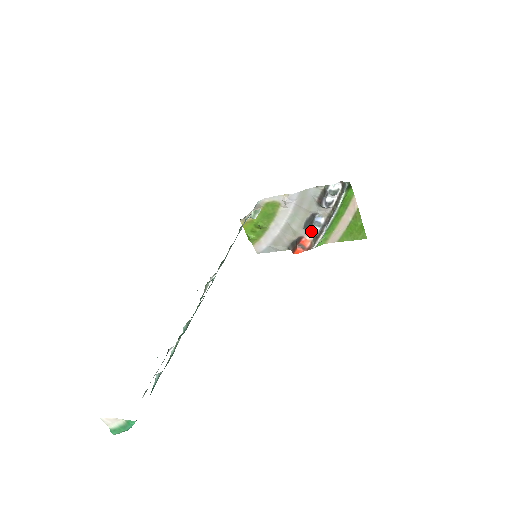
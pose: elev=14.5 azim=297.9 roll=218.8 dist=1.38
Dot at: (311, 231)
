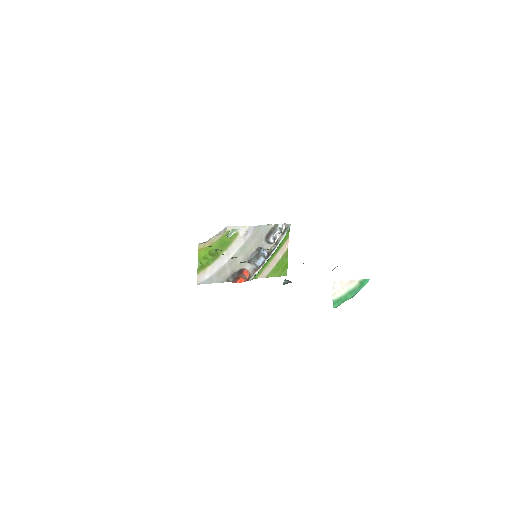
Dot at: (258, 261)
